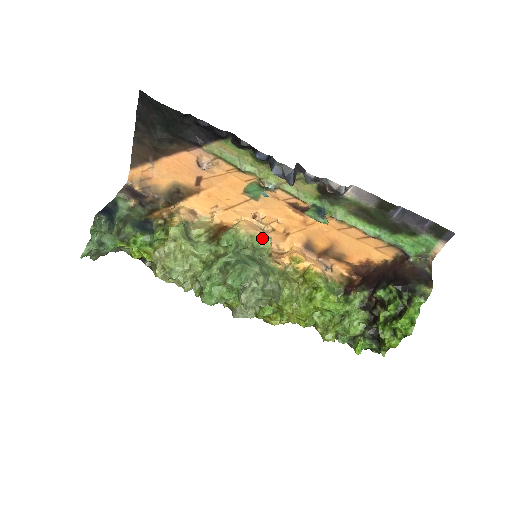
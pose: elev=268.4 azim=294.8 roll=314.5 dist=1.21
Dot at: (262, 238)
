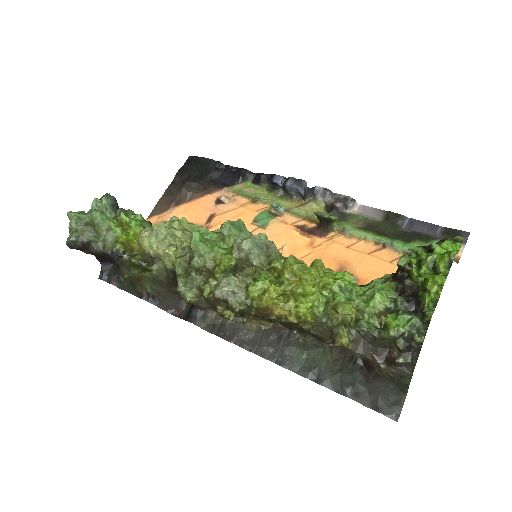
Dot at: occluded
